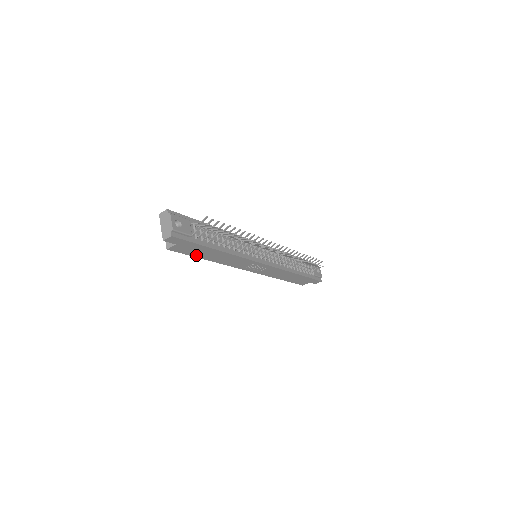
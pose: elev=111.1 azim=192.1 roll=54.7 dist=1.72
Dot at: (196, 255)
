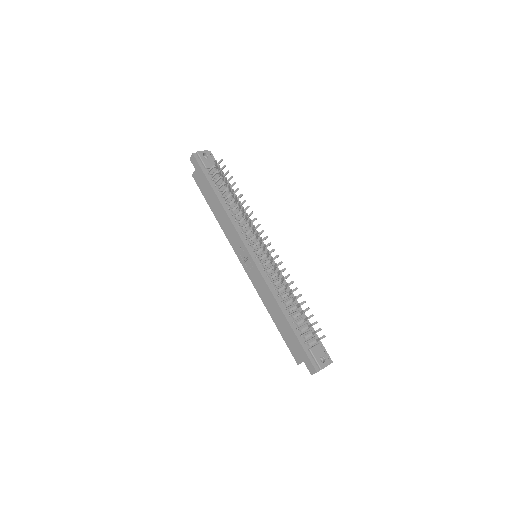
Dot at: (207, 198)
